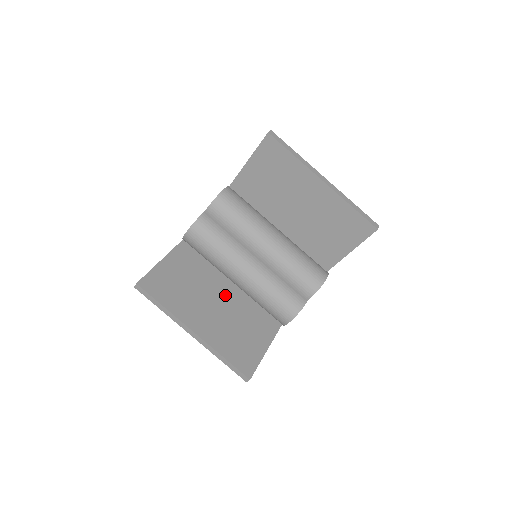
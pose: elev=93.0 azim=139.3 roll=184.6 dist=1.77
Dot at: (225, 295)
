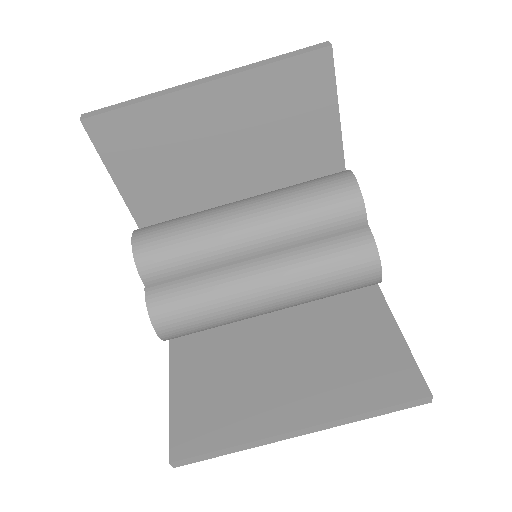
Dot at: (281, 337)
